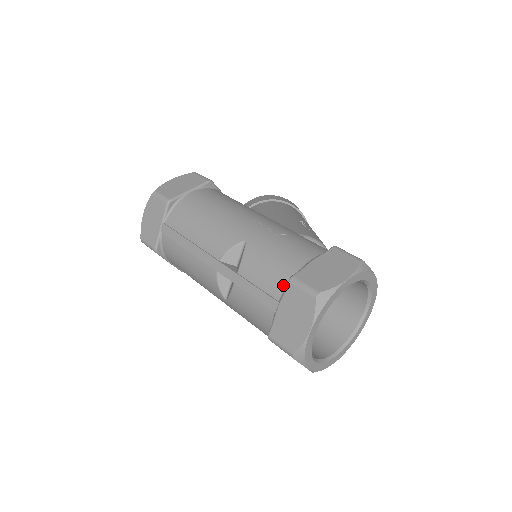
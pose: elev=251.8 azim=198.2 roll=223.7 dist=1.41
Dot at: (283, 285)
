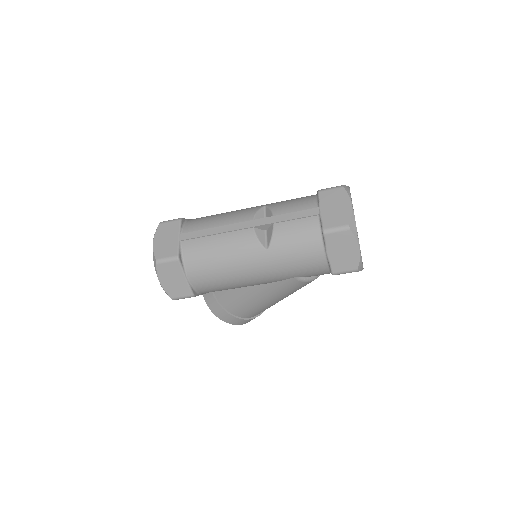
Dot at: (314, 201)
